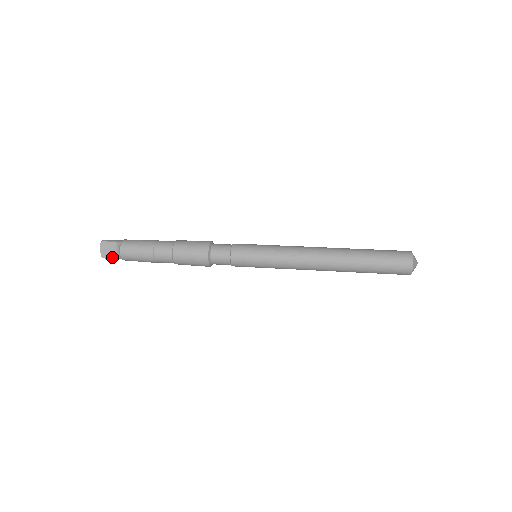
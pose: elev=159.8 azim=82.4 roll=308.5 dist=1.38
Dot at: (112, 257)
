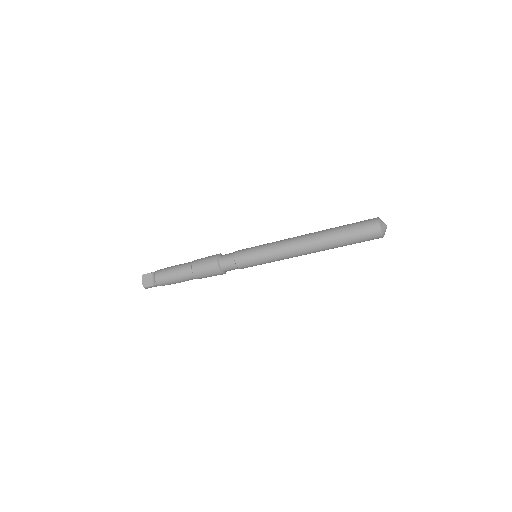
Dot at: (150, 285)
